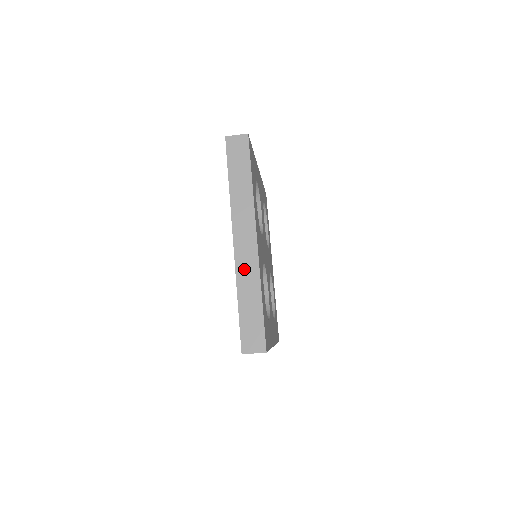
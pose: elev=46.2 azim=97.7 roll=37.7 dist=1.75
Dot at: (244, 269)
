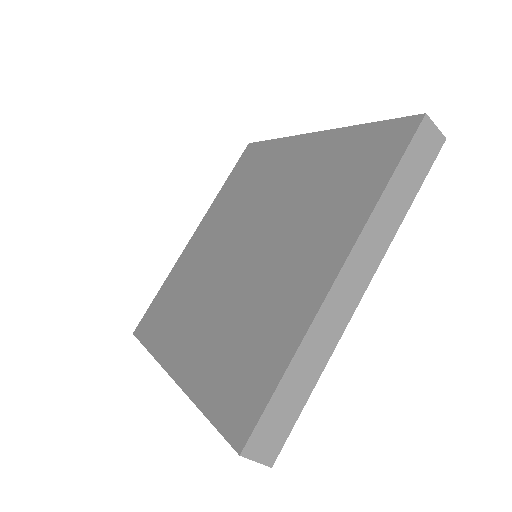
Dot at: (325, 325)
